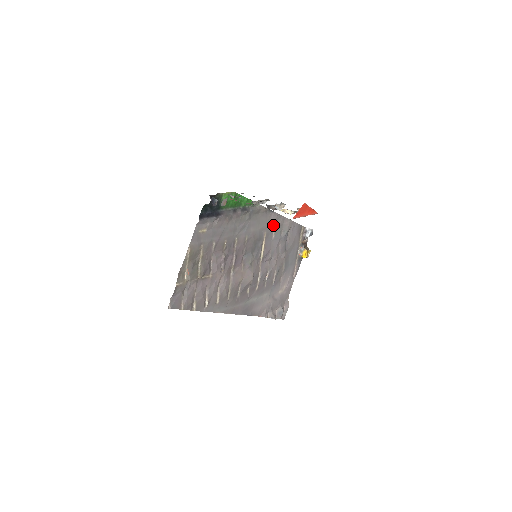
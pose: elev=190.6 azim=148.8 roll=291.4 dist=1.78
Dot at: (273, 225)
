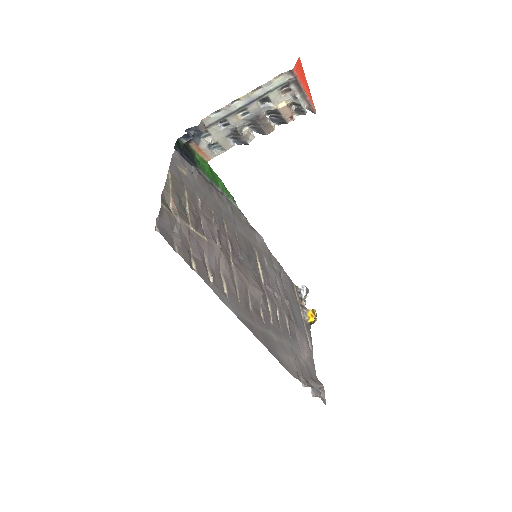
Dot at: (261, 249)
